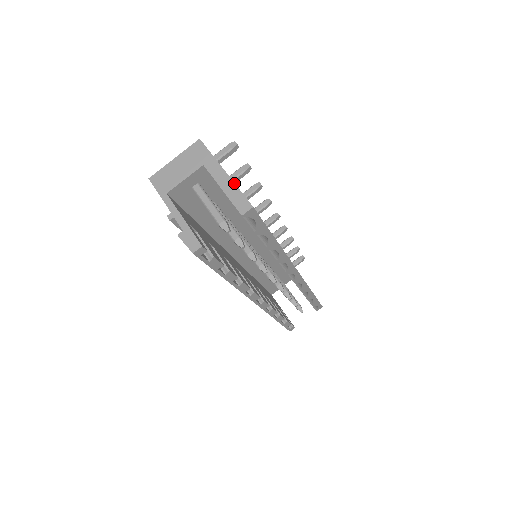
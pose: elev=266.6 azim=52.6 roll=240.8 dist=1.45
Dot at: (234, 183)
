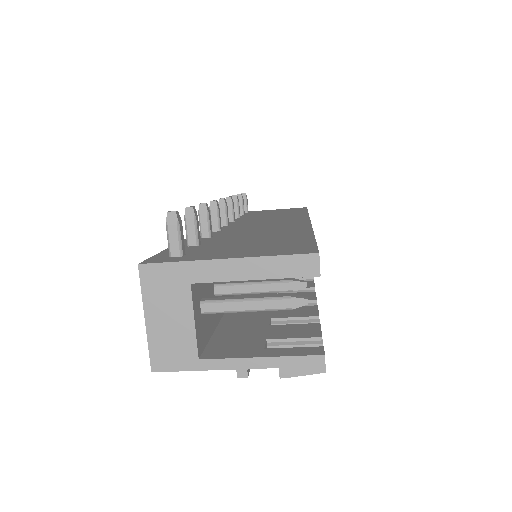
Dot at: (258, 258)
